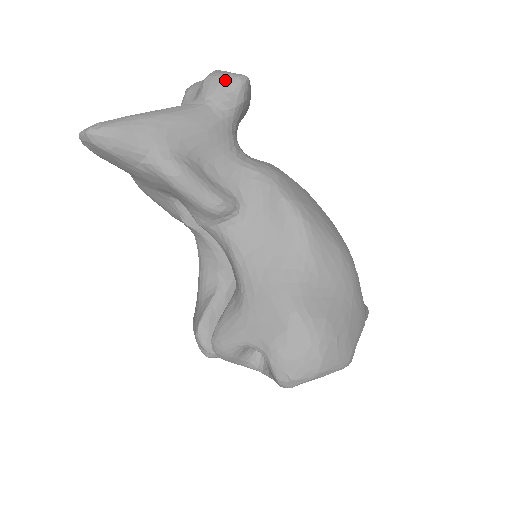
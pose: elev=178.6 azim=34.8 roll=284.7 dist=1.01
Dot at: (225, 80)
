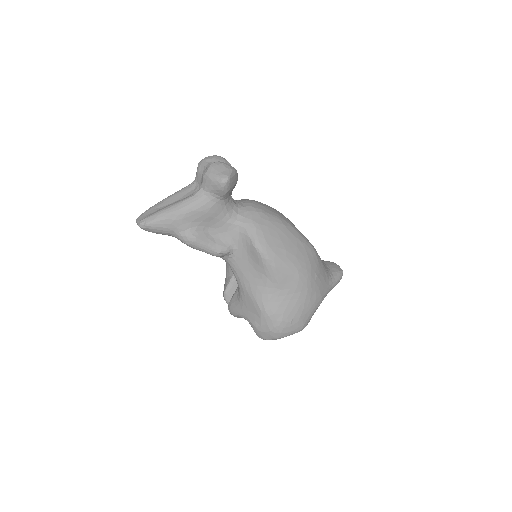
Dot at: (214, 182)
